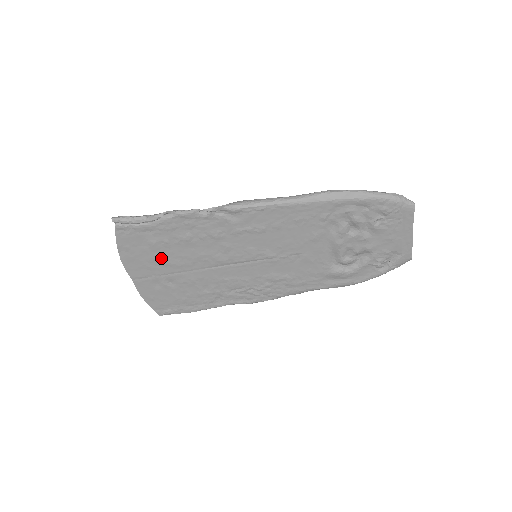
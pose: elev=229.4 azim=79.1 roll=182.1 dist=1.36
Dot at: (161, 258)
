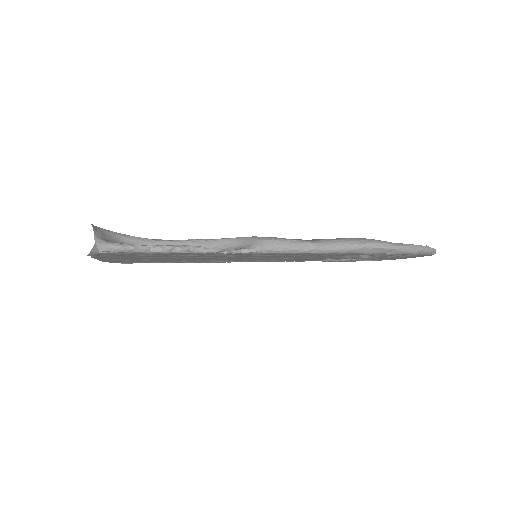
Dot at: (146, 257)
